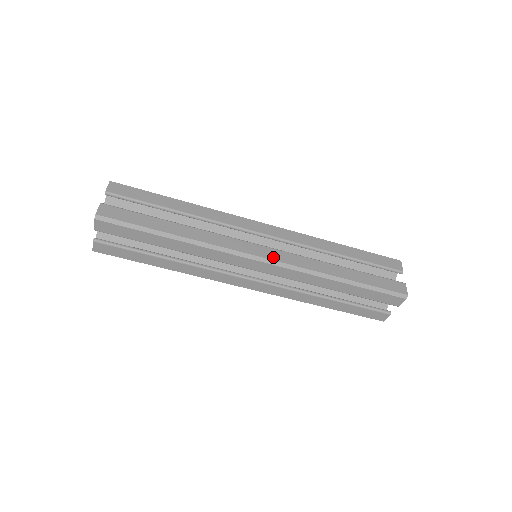
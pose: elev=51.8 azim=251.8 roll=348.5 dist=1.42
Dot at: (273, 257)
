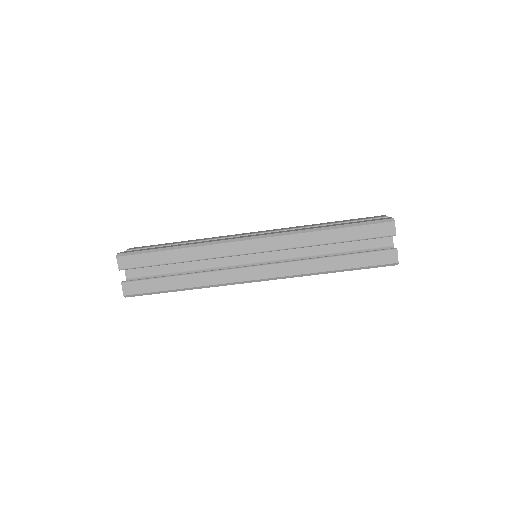
Dot at: (260, 235)
